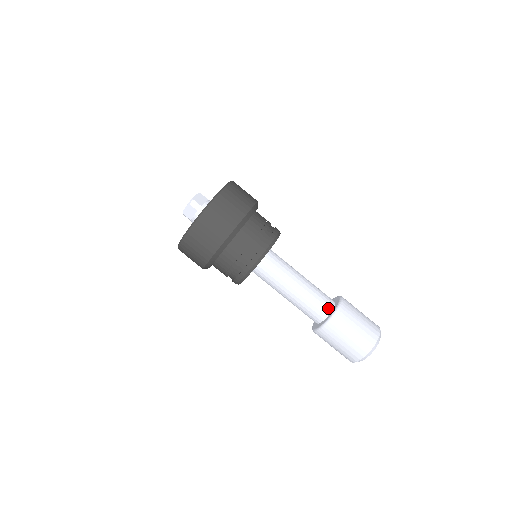
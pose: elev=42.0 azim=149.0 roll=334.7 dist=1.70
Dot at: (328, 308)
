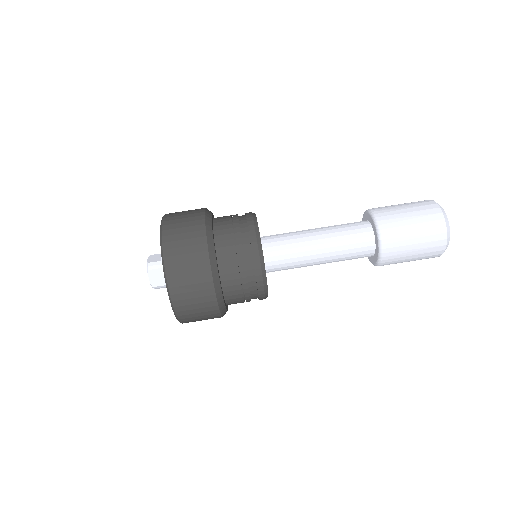
Dot at: (366, 228)
